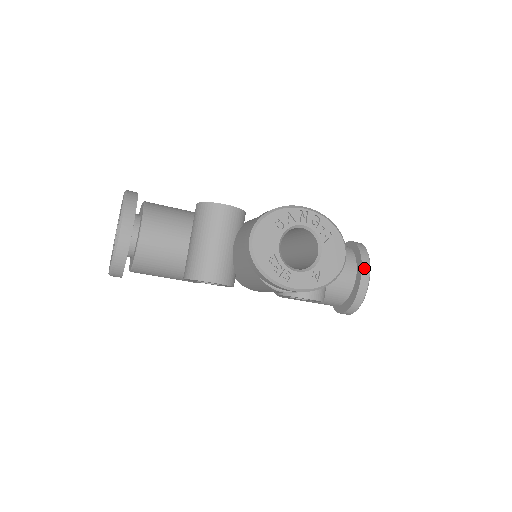
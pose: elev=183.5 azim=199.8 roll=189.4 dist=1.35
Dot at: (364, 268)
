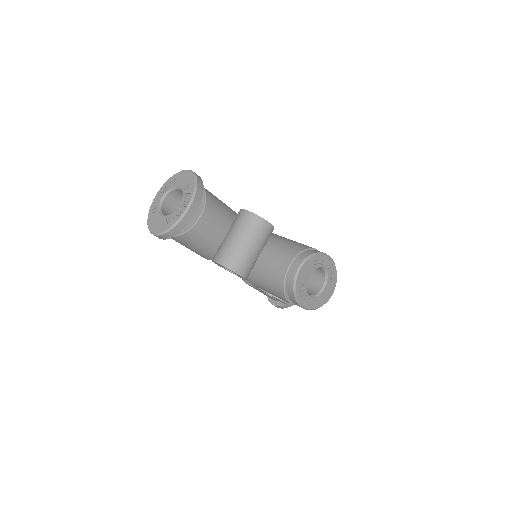
Dot at: occluded
